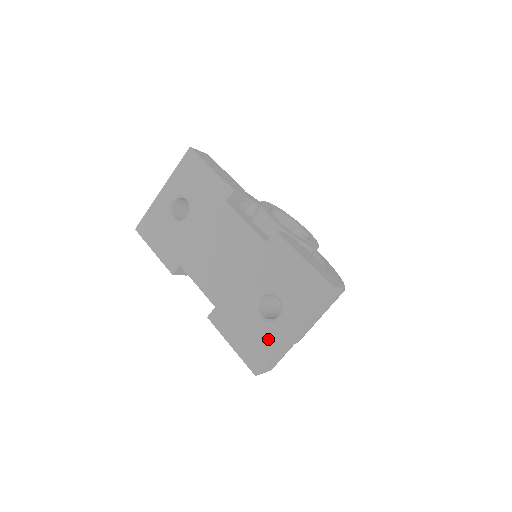
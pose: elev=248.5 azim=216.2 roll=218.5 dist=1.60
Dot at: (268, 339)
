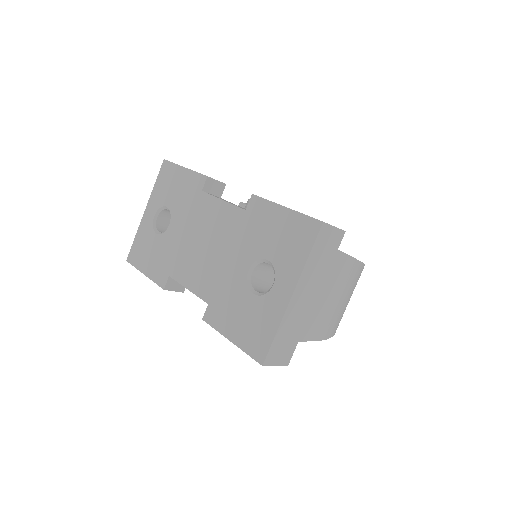
Dot at: (267, 314)
